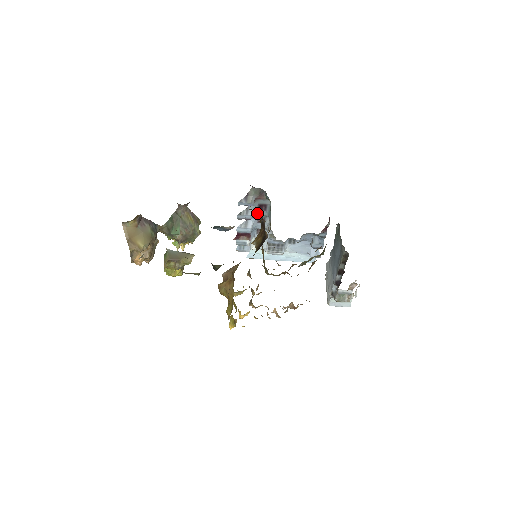
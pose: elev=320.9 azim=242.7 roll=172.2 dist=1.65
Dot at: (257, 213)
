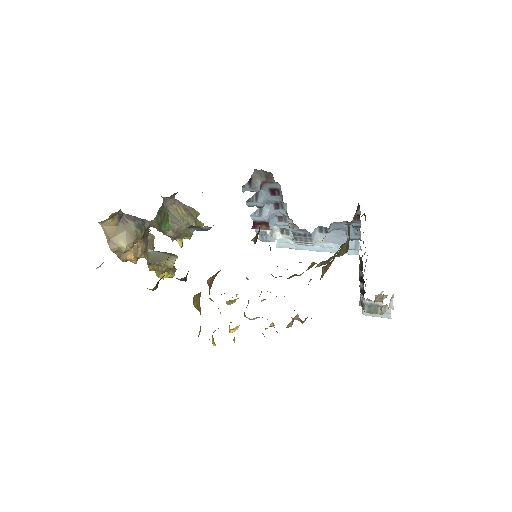
Dot at: (270, 199)
